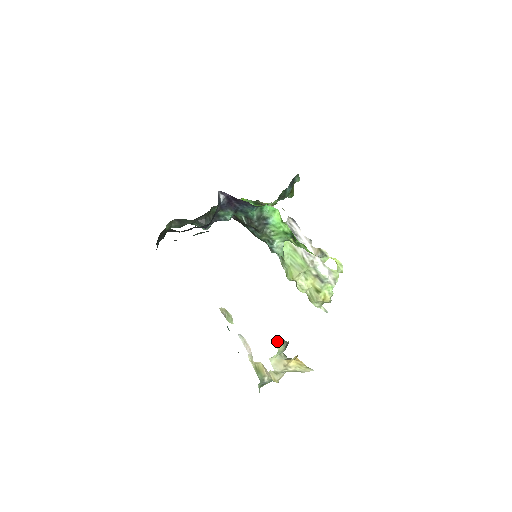
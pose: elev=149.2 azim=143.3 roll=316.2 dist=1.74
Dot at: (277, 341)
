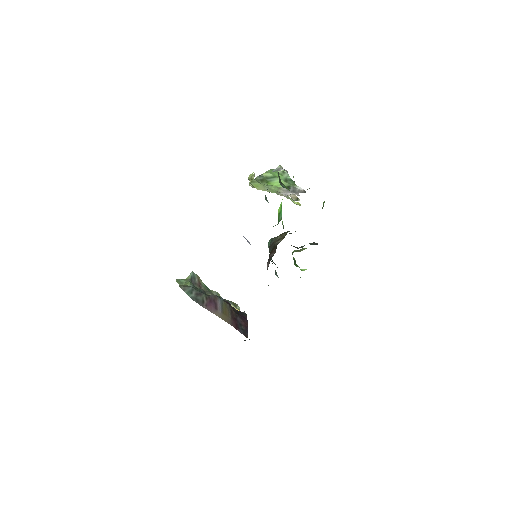
Dot at: occluded
